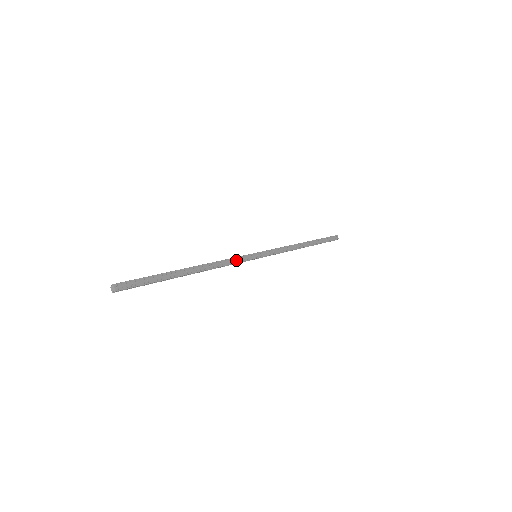
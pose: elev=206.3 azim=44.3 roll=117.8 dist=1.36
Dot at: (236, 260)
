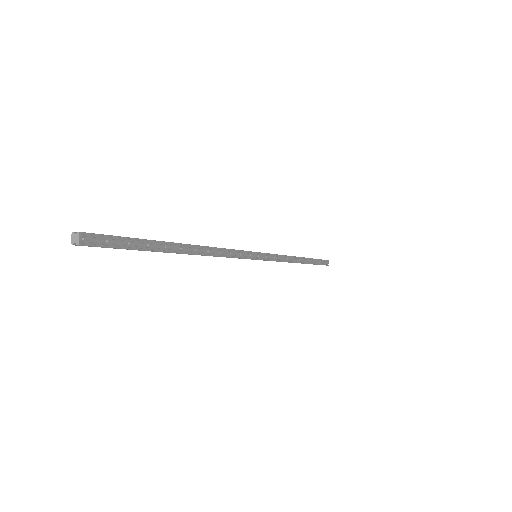
Dot at: (237, 254)
